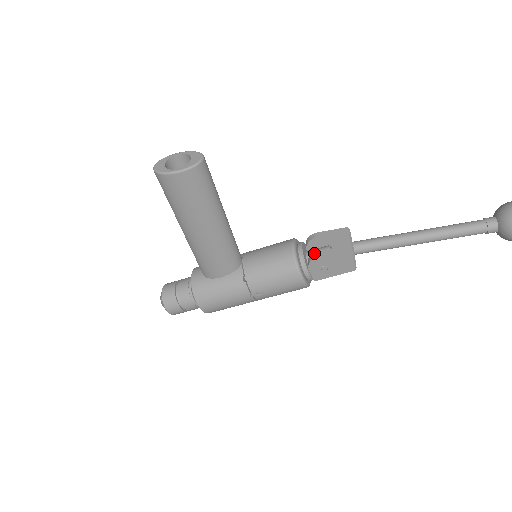
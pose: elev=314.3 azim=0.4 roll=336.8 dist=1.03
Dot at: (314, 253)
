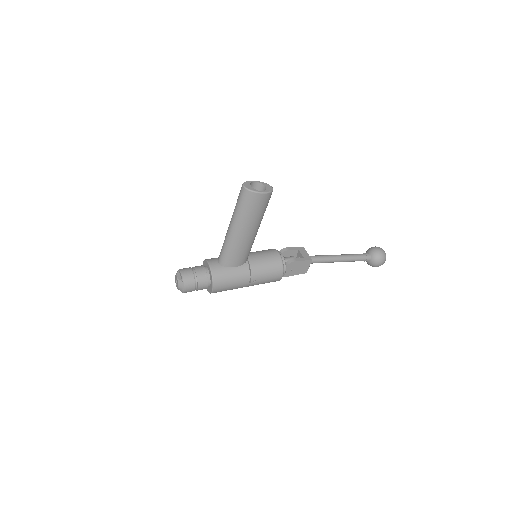
Dot at: (291, 259)
